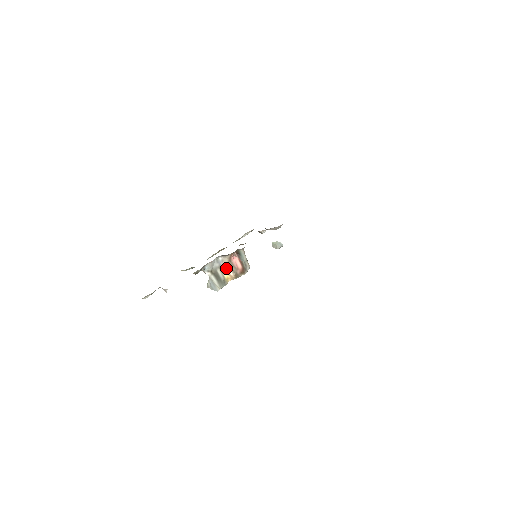
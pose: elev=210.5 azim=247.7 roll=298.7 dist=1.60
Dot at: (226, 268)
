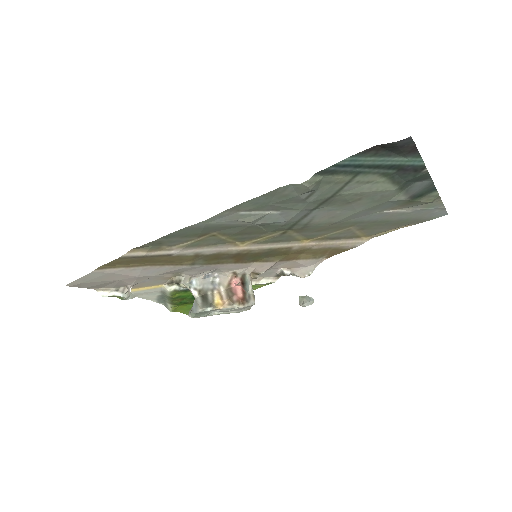
Dot at: (221, 293)
